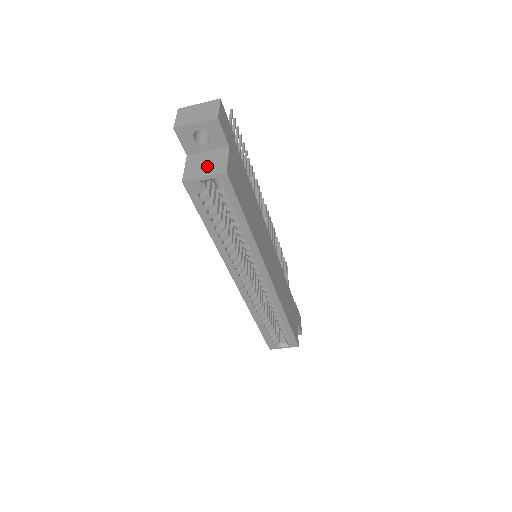
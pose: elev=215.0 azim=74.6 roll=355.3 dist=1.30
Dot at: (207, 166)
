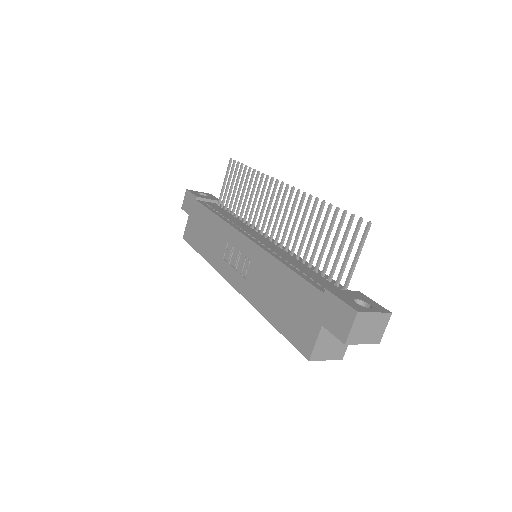
Dot at: (333, 347)
